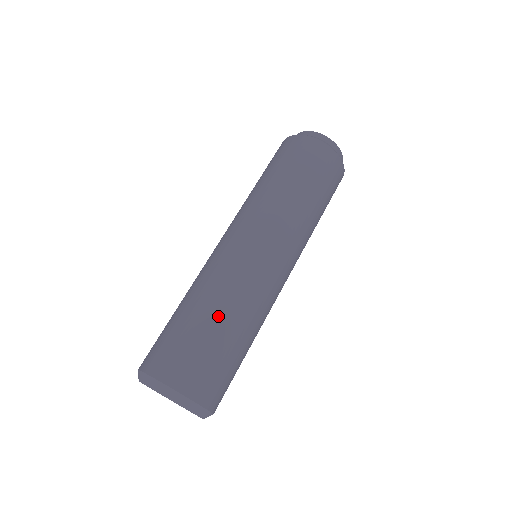
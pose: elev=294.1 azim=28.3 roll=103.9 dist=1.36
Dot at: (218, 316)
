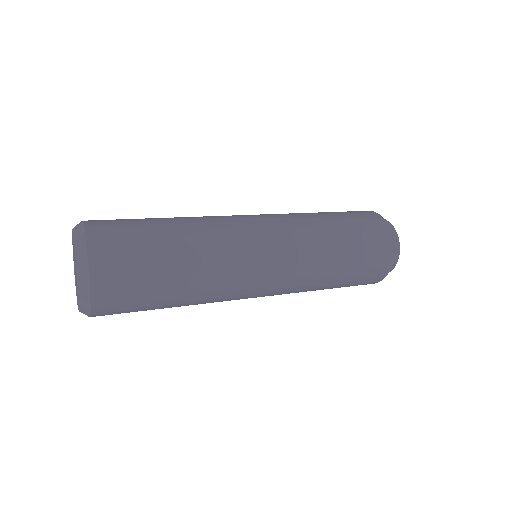
Dot at: occluded
